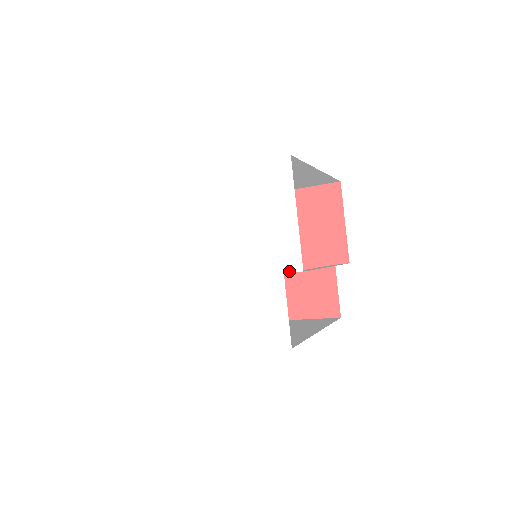
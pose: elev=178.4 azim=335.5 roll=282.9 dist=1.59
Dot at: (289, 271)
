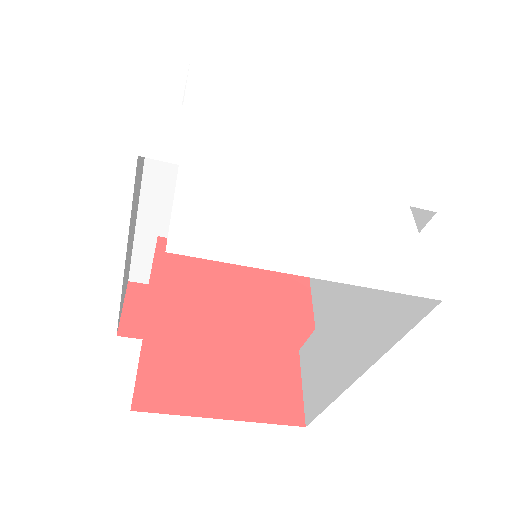
Dot at: (417, 206)
